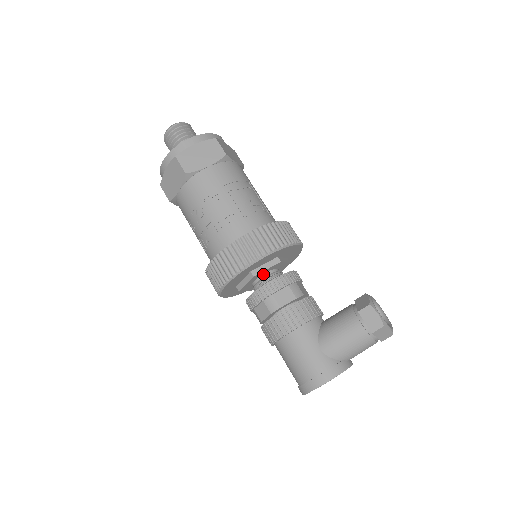
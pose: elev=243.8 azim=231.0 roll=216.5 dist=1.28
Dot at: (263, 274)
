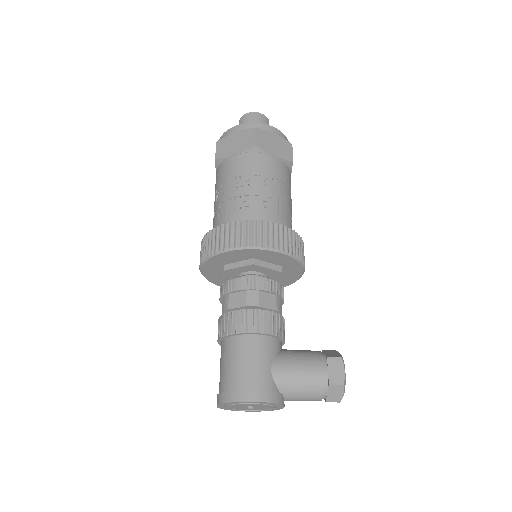
Dot at: (258, 271)
